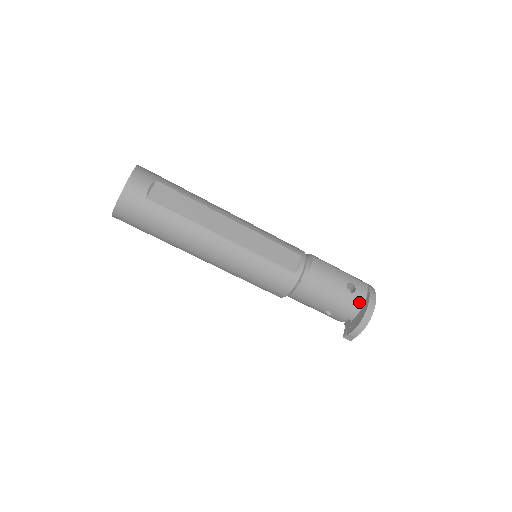
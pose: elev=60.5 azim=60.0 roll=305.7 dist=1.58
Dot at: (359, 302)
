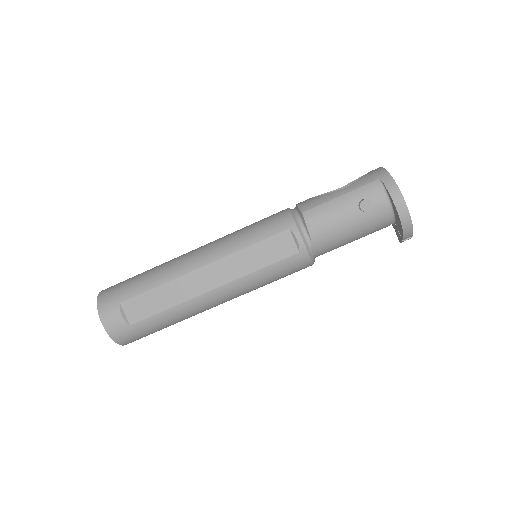
Dot at: (386, 209)
